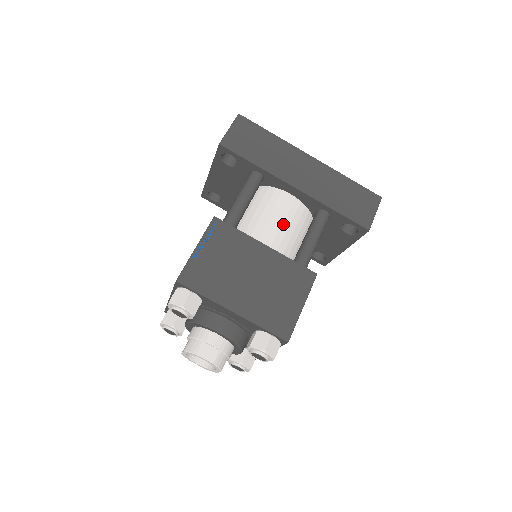
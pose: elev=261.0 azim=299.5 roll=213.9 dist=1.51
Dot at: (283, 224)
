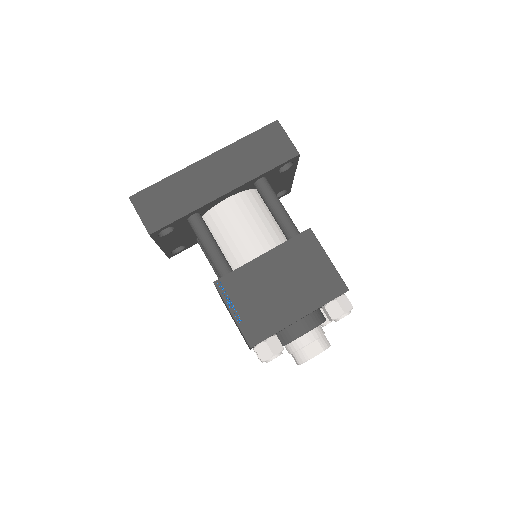
Dot at: (249, 224)
